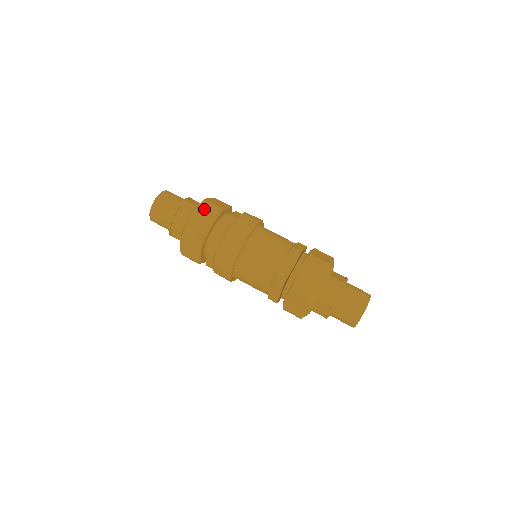
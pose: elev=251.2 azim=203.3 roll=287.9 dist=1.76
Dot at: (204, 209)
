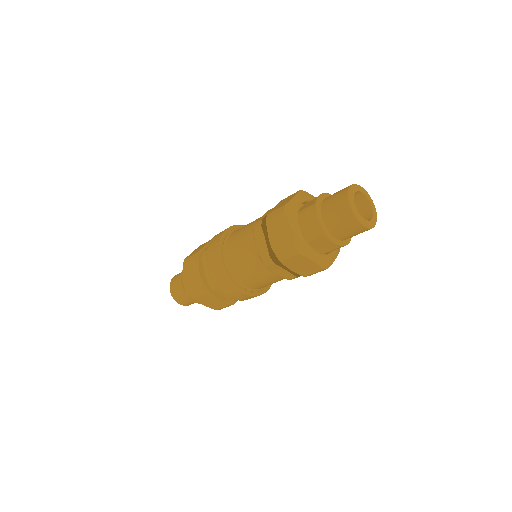
Dot at: (202, 245)
